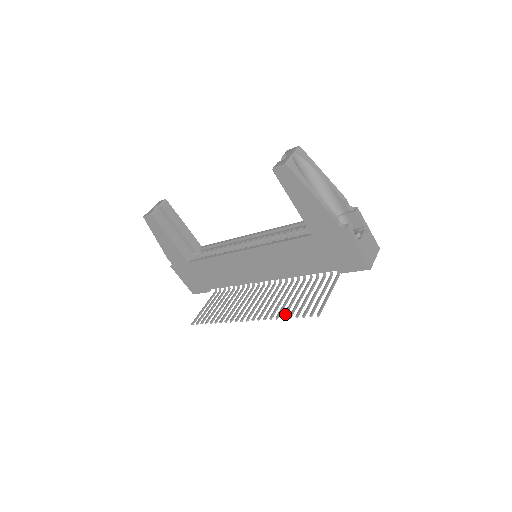
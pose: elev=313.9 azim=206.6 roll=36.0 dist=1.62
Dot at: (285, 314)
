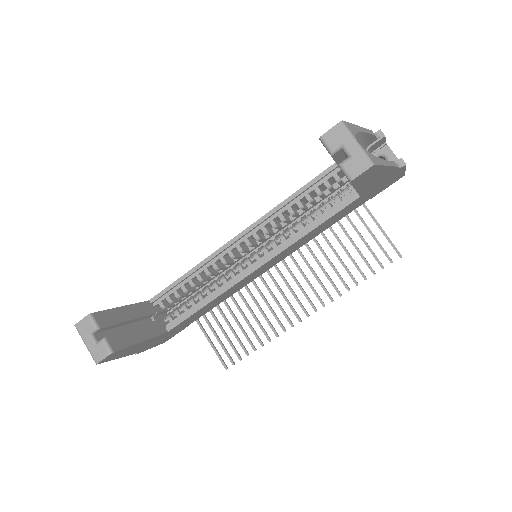
Dot at: (355, 280)
